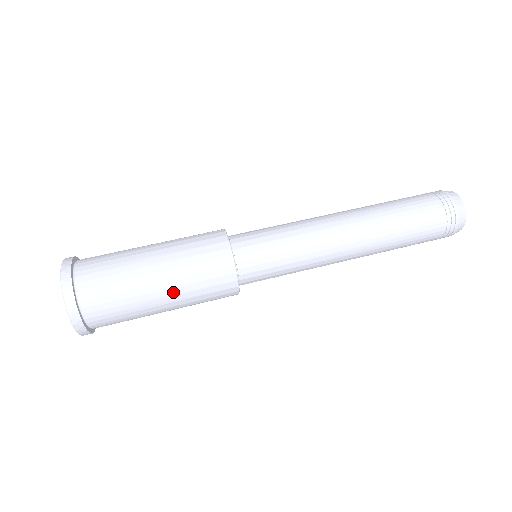
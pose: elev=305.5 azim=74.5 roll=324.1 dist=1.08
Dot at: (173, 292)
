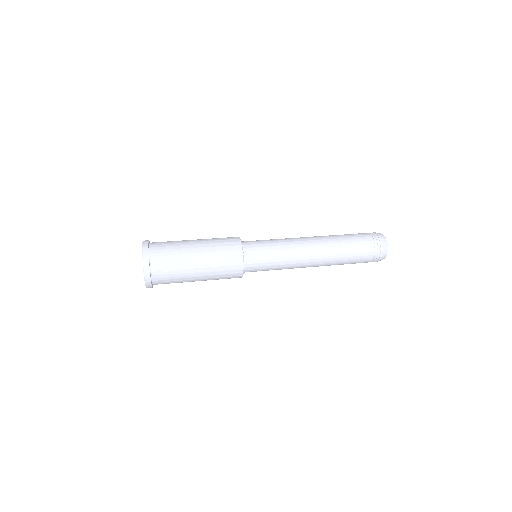
Dot at: (203, 246)
